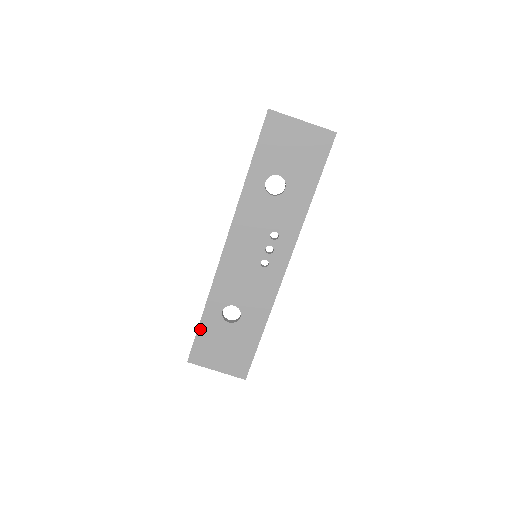
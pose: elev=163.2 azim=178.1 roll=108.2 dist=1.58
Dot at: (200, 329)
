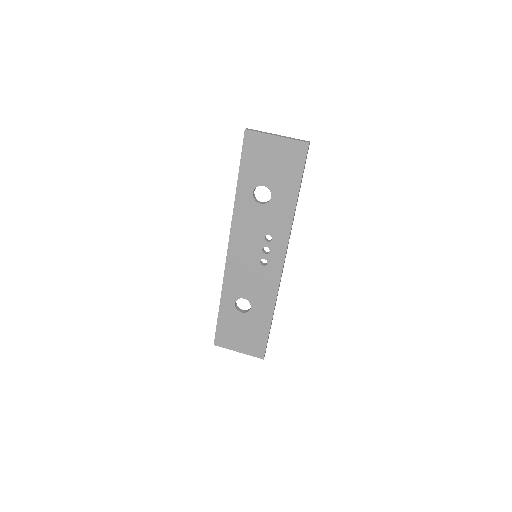
Dot at: (219, 318)
